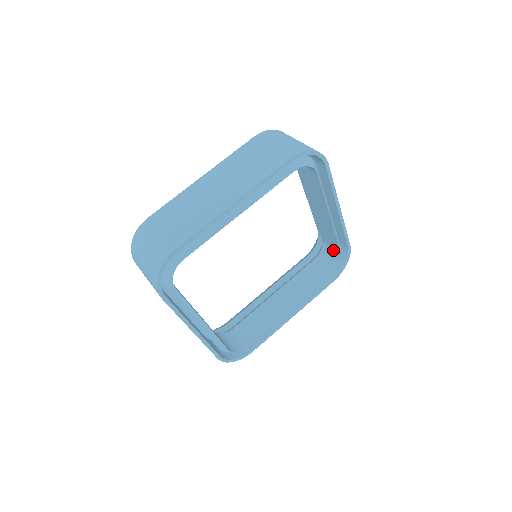
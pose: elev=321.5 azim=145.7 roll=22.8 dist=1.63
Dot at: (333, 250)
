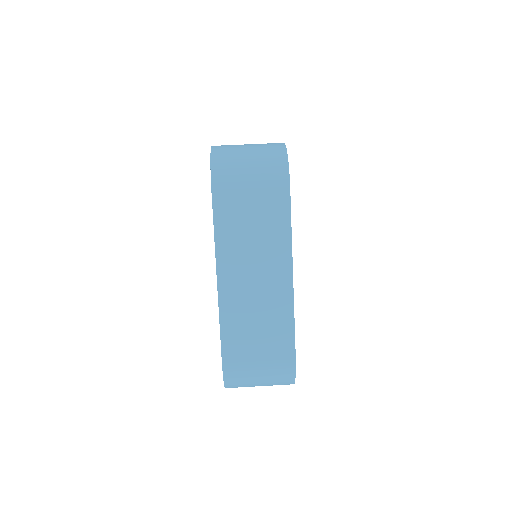
Dot at: occluded
